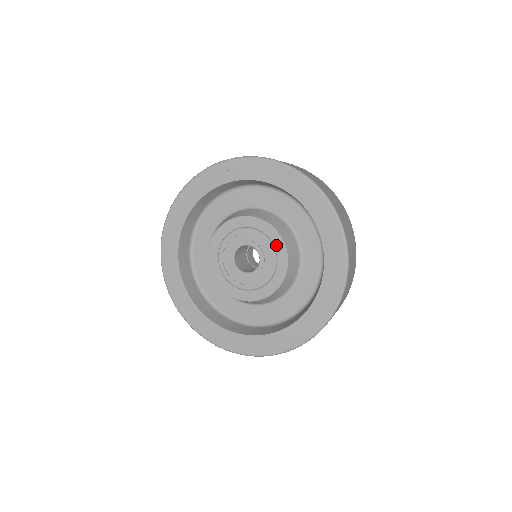
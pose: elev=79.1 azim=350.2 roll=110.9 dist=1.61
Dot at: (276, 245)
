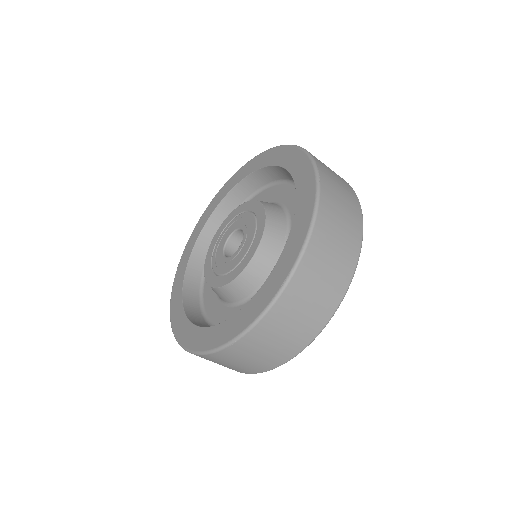
Dot at: (254, 242)
